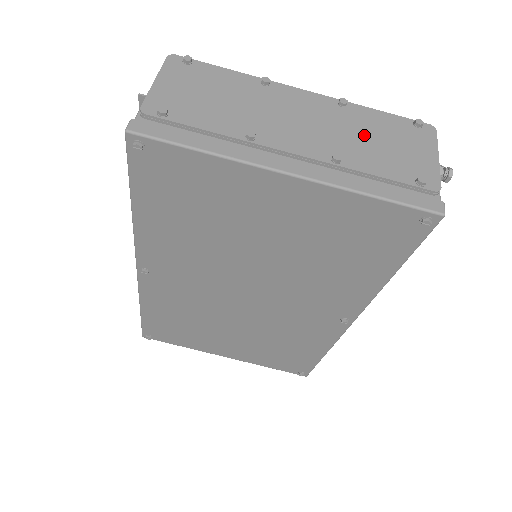
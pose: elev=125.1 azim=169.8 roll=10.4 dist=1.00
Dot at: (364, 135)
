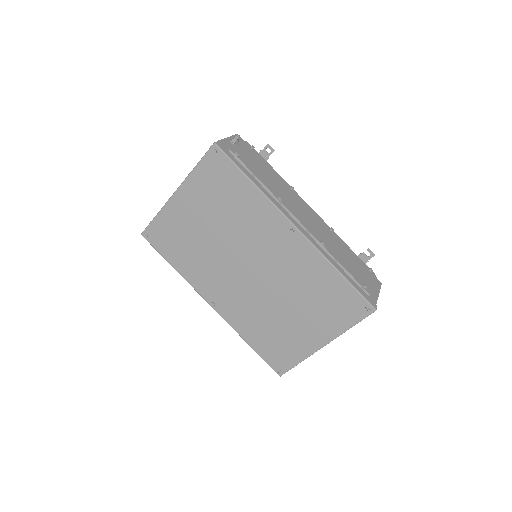
Dot at: occluded
